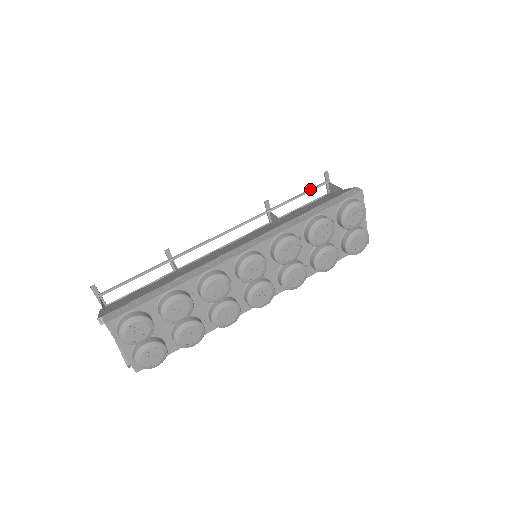
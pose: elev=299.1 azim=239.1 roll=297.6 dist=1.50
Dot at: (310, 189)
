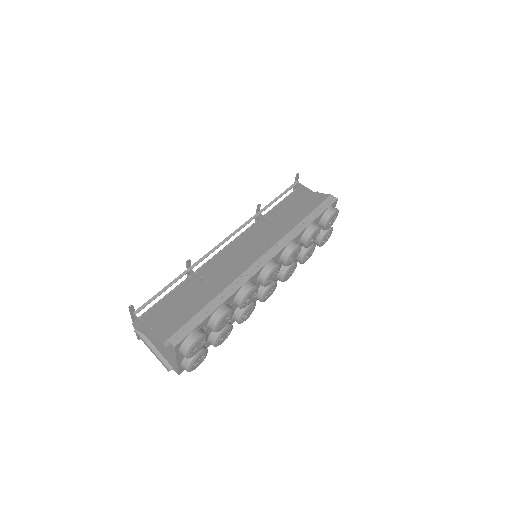
Dot at: (286, 190)
